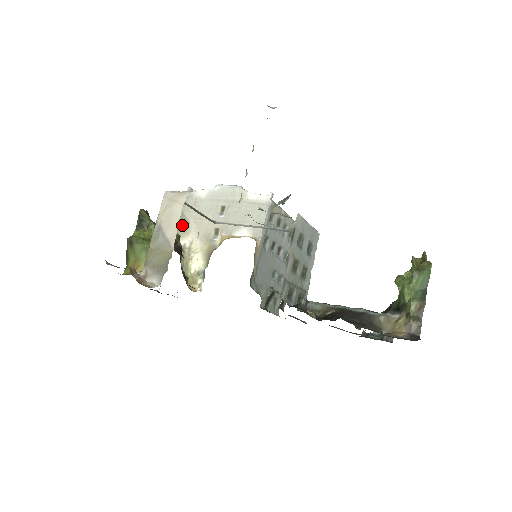
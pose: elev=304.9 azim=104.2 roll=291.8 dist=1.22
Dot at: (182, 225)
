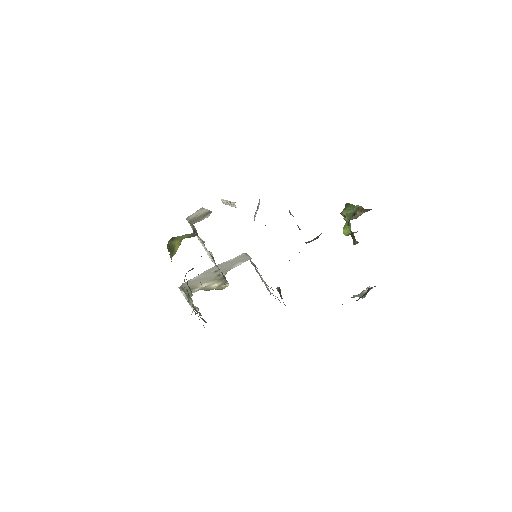
Dot at: occluded
